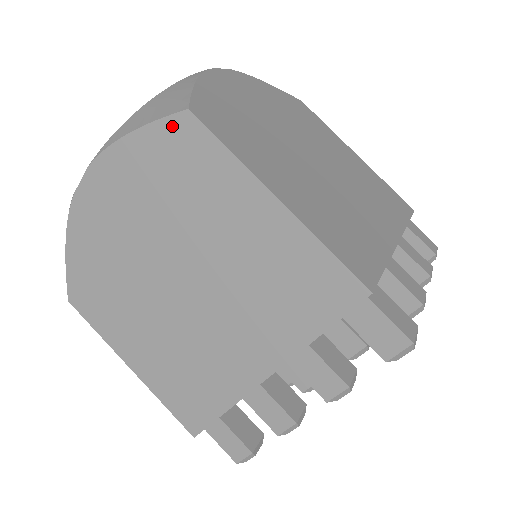
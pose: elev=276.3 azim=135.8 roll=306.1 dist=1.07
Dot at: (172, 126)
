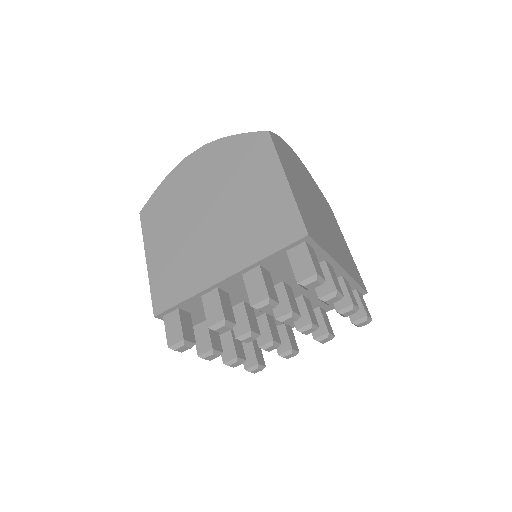
Dot at: (256, 136)
